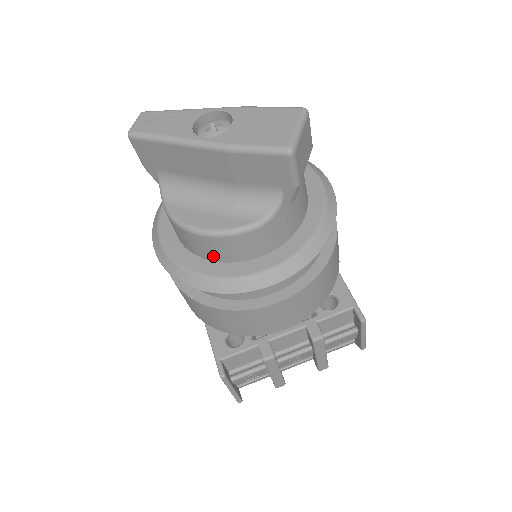
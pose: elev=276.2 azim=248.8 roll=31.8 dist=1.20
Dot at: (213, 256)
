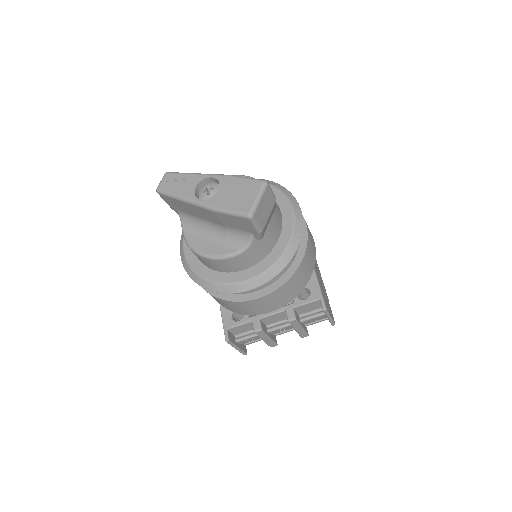
Dot at: (214, 268)
